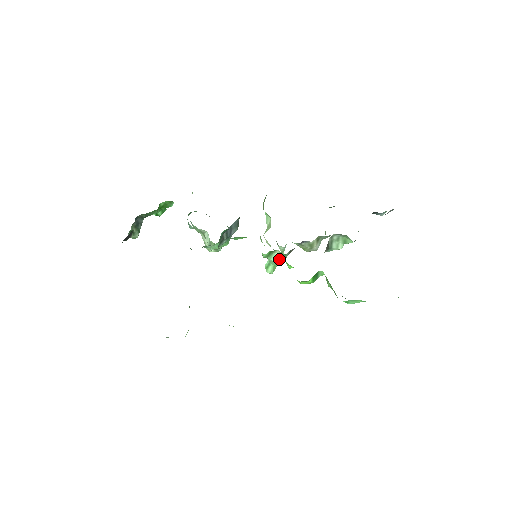
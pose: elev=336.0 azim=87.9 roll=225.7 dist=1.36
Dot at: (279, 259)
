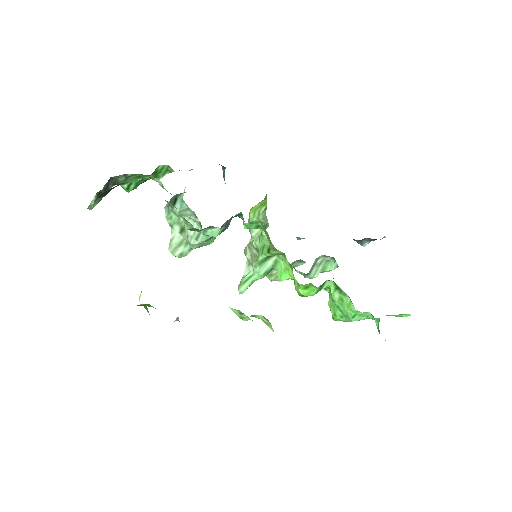
Dot at: (267, 270)
